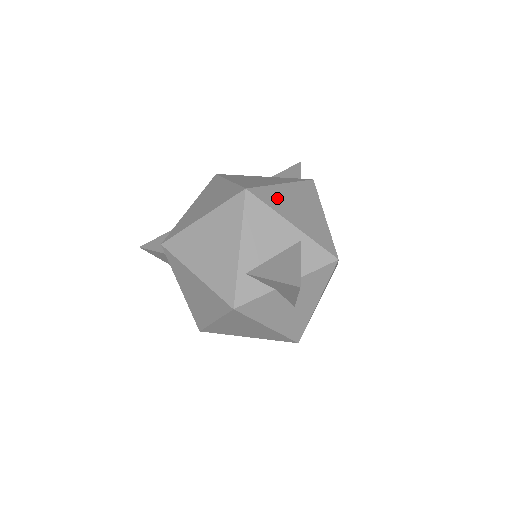
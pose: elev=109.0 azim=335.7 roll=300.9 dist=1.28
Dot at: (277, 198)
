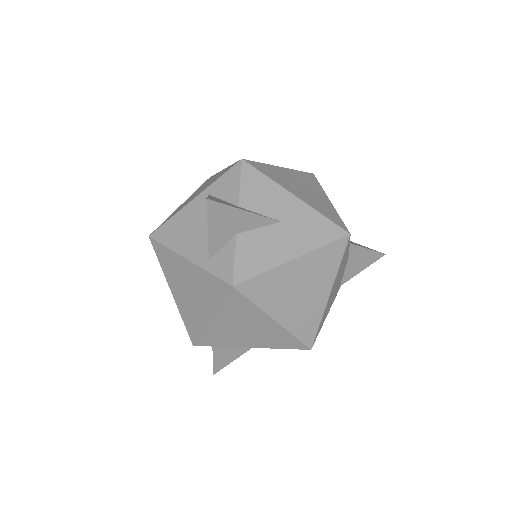
Dot at: occluded
